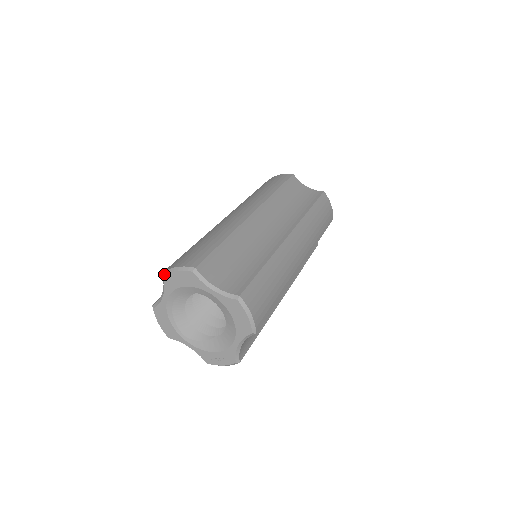
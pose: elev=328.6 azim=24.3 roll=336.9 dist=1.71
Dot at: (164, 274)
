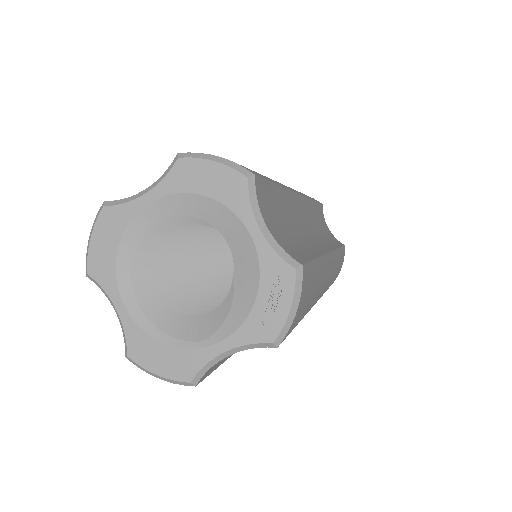
Dot at: (86, 269)
